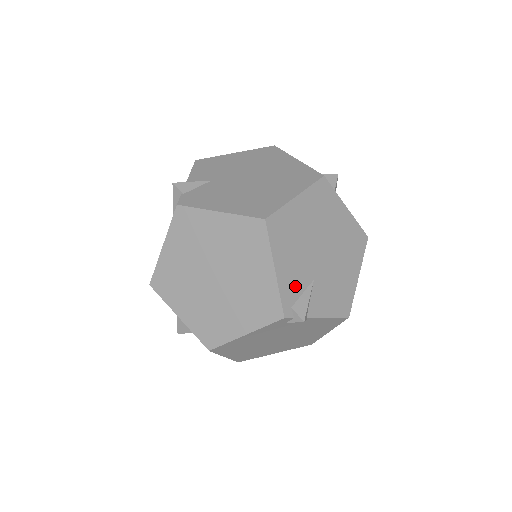
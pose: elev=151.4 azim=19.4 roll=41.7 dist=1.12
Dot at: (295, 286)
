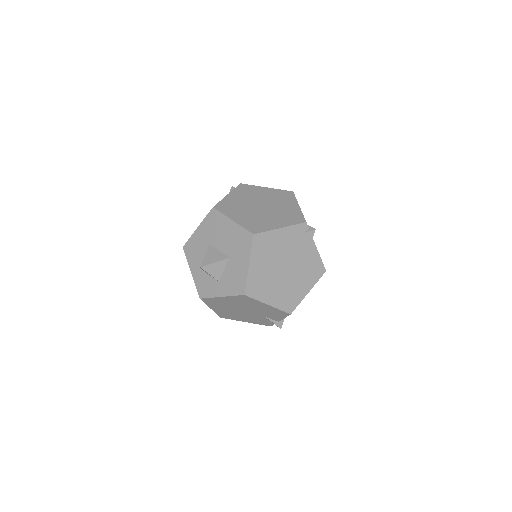
Dot at: occluded
